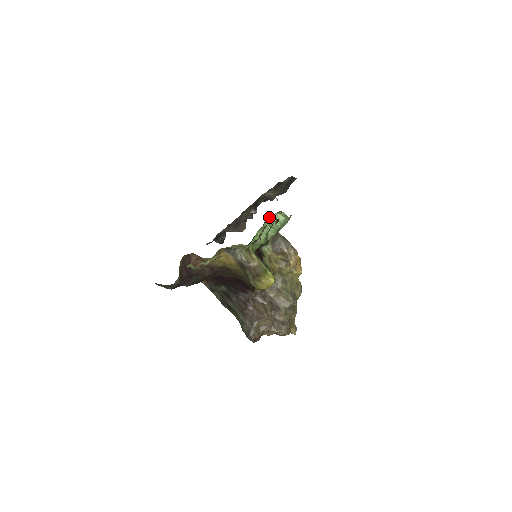
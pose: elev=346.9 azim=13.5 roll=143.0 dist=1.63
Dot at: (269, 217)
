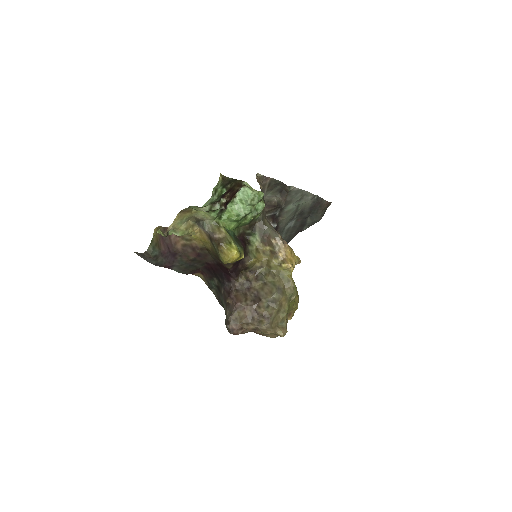
Dot at: (238, 192)
